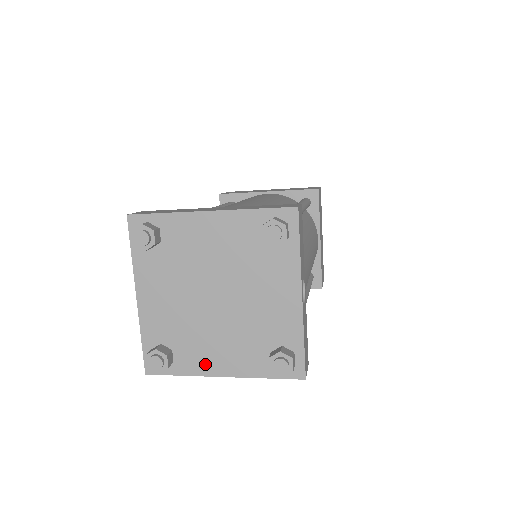
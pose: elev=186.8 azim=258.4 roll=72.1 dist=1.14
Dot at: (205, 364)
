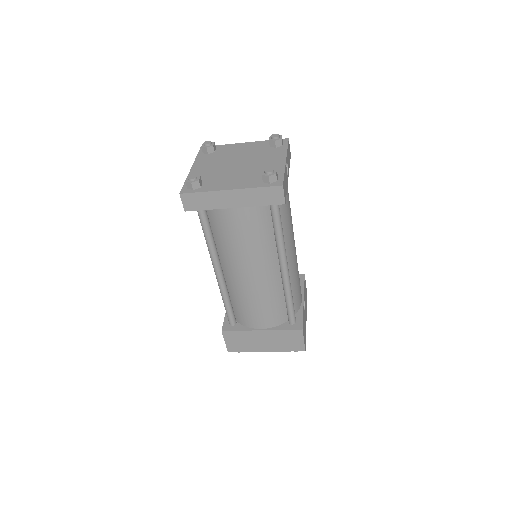
Dot at: (221, 186)
